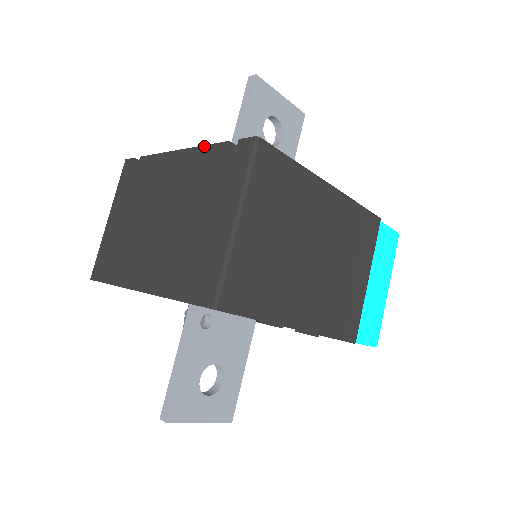
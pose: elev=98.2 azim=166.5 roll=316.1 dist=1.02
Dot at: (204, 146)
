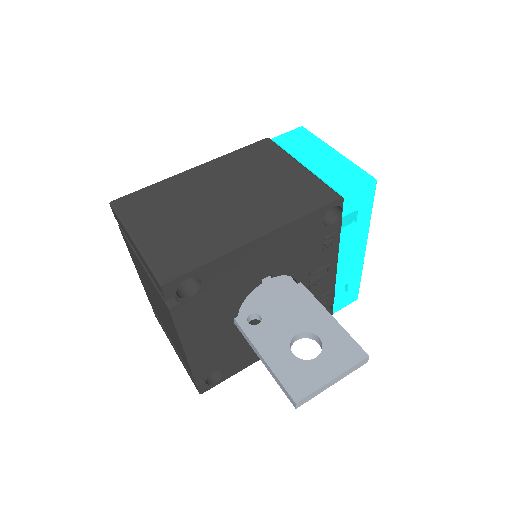
Dot at: (127, 247)
